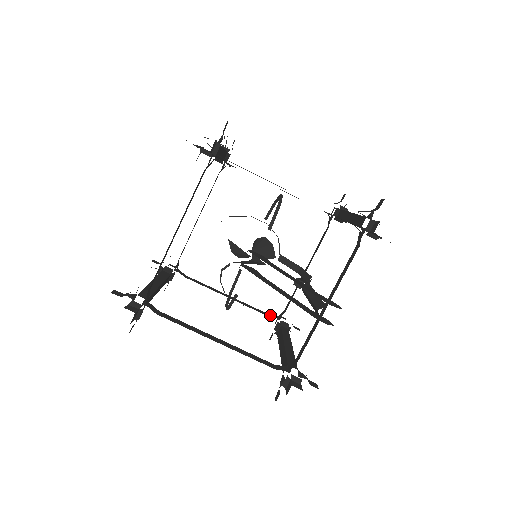
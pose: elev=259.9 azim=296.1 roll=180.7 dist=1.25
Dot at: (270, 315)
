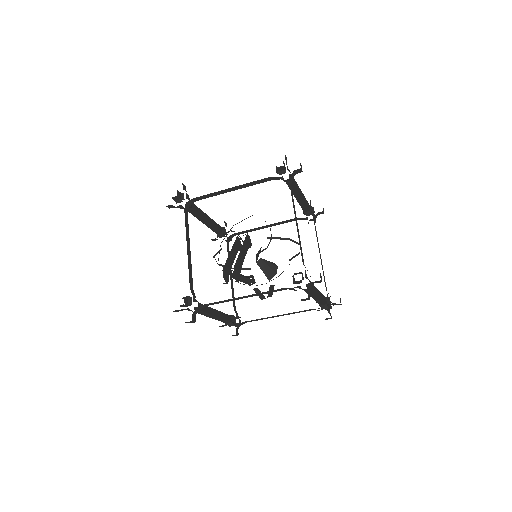
Dot at: occluded
